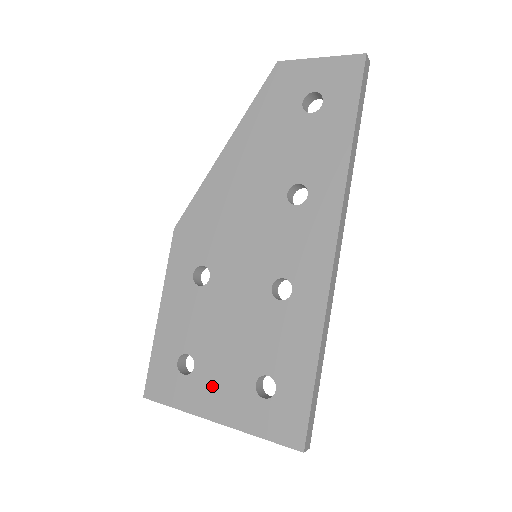
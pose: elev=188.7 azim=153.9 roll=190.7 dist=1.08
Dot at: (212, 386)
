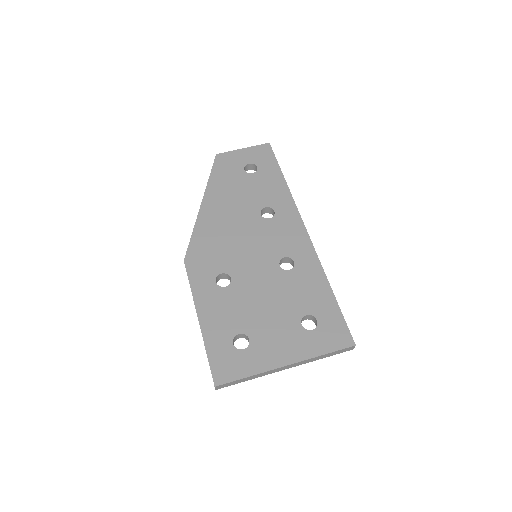
Dot at: (271, 344)
